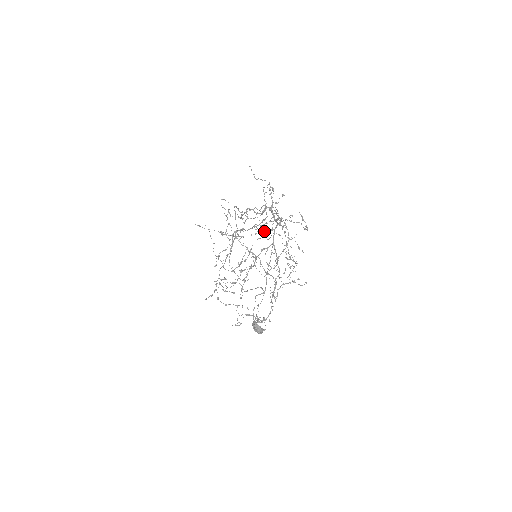
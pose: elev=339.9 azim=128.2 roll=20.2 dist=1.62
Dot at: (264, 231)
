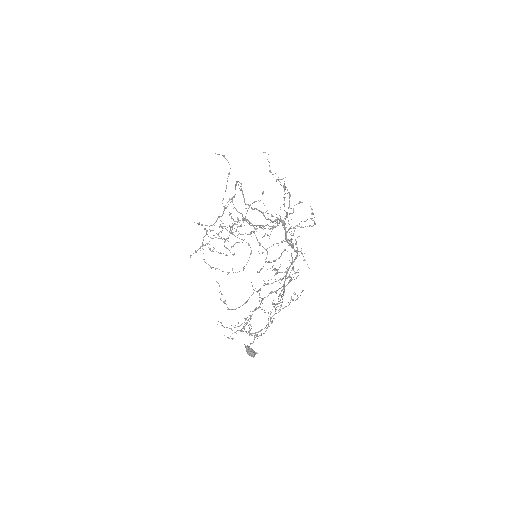
Dot at: (276, 272)
